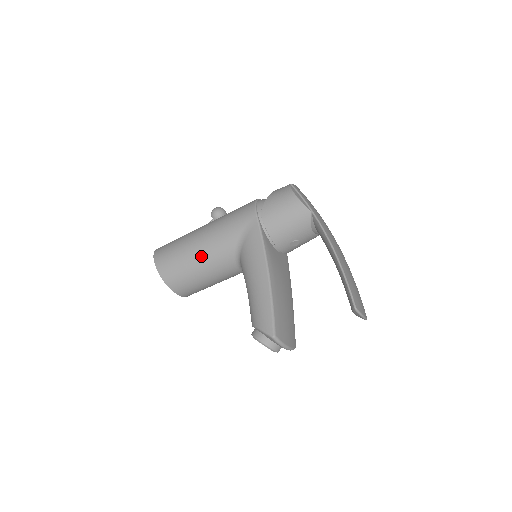
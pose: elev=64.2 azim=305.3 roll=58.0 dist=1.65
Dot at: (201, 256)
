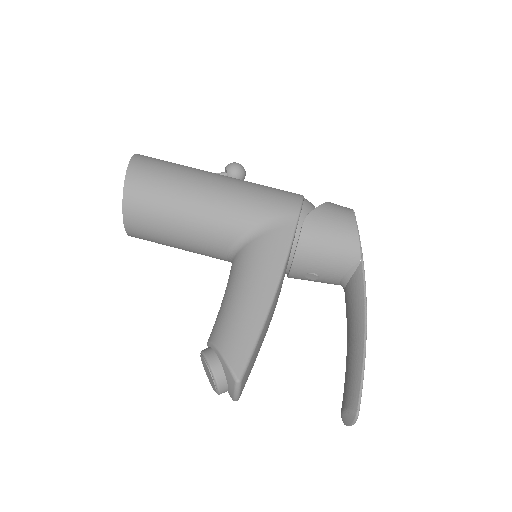
Dot at: (196, 209)
